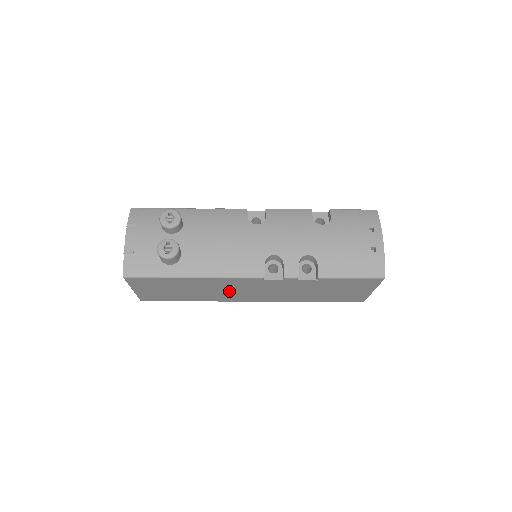
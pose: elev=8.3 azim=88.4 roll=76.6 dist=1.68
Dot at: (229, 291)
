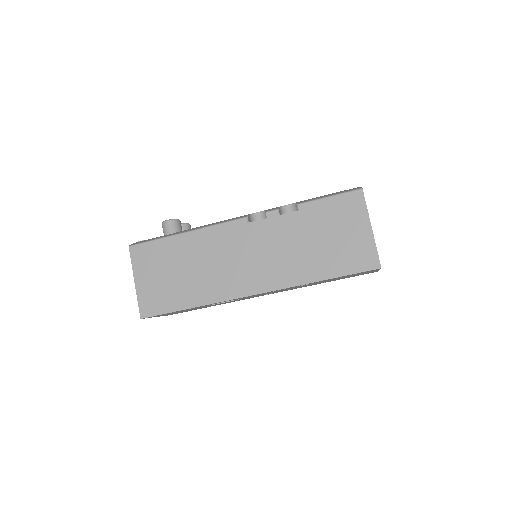
Dot at: (223, 264)
